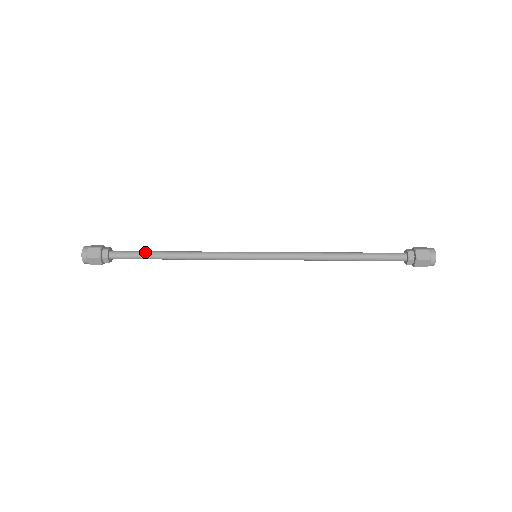
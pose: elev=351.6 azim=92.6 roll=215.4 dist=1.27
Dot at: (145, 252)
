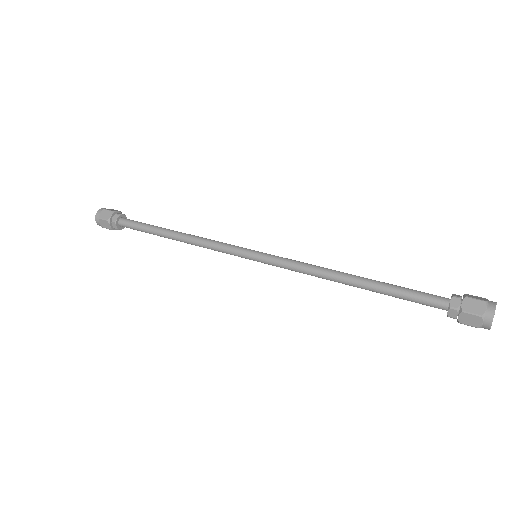
Dot at: (148, 229)
